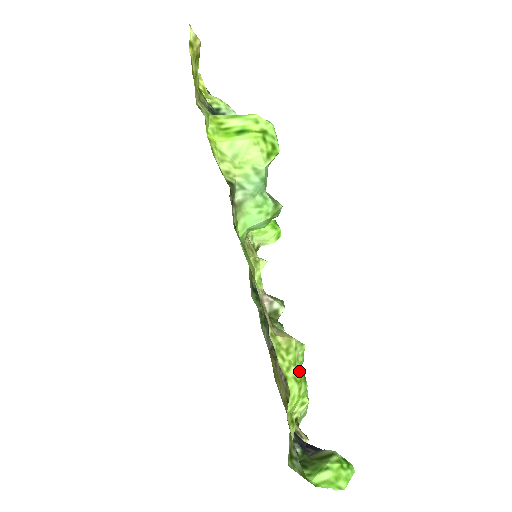
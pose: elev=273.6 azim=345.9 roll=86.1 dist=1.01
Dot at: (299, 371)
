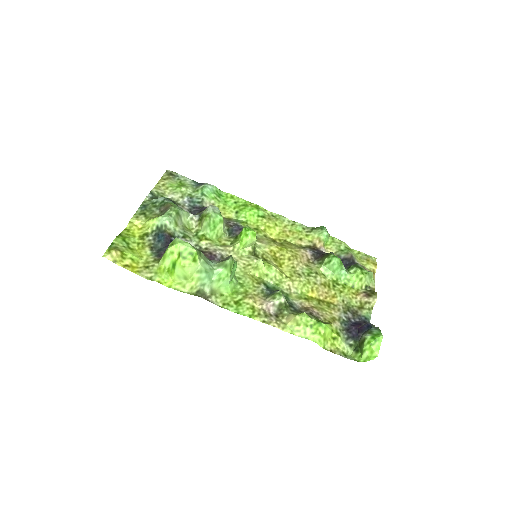
Dot at: (312, 326)
